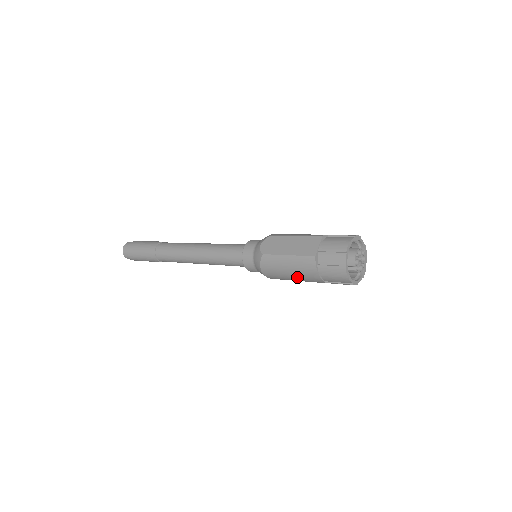
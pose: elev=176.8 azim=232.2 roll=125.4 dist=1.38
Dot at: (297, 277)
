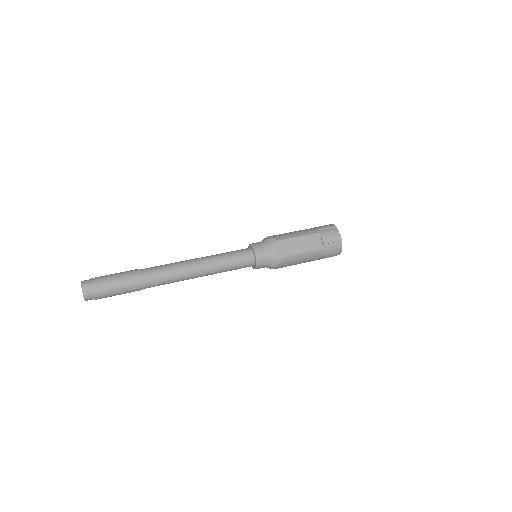
Dot at: occluded
